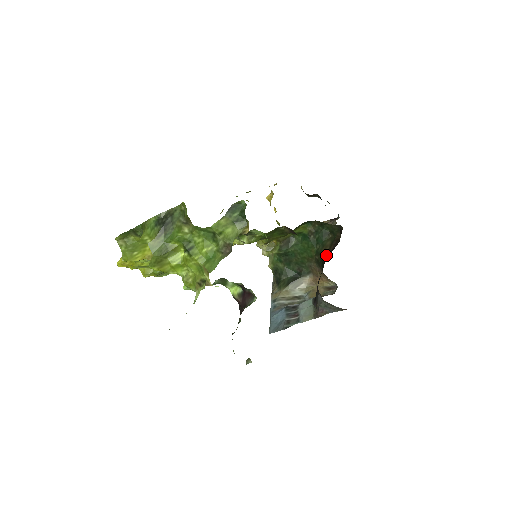
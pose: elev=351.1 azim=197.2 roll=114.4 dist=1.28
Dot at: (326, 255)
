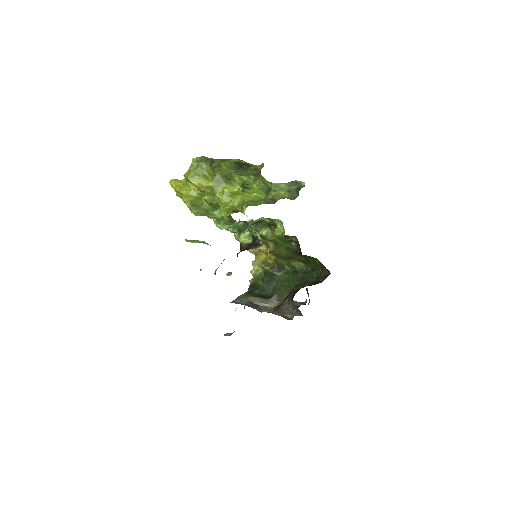
Dot at: (305, 286)
